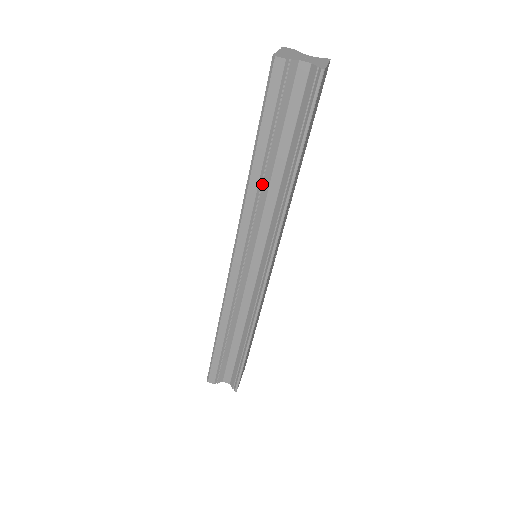
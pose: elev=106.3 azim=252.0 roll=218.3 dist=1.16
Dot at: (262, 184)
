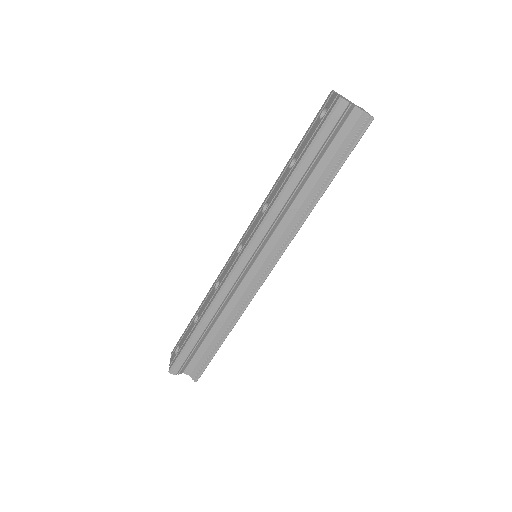
Dot at: (293, 195)
